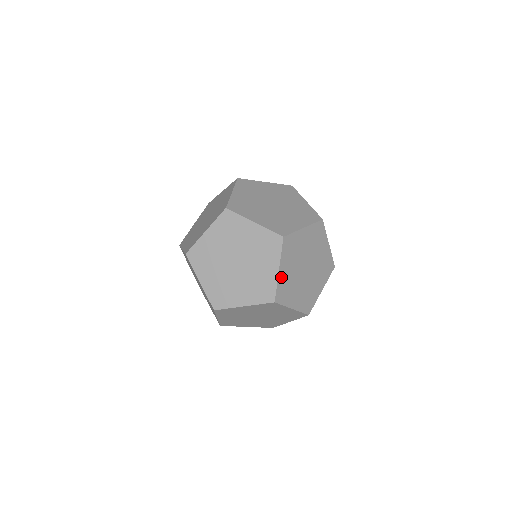
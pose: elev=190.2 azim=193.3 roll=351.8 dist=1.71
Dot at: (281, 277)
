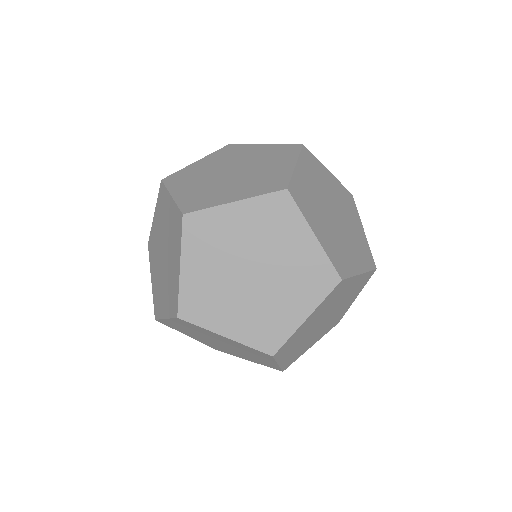
Dot at: (188, 279)
